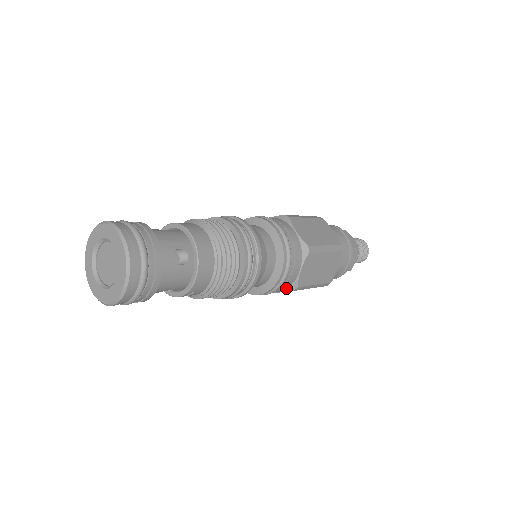
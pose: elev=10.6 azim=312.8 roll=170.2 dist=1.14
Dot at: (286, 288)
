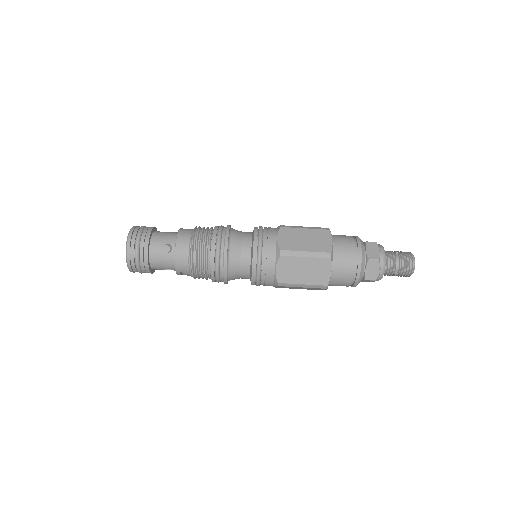
Dot at: (273, 283)
